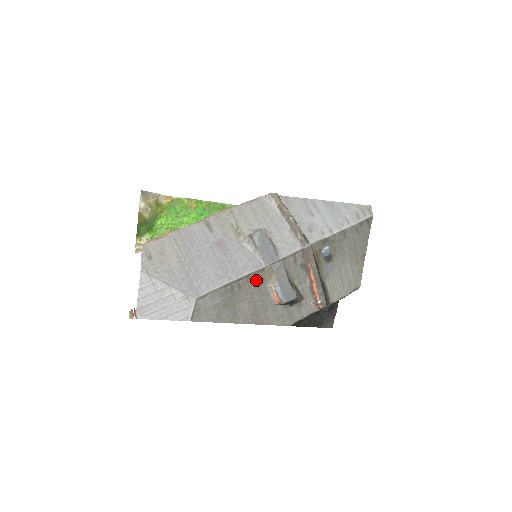
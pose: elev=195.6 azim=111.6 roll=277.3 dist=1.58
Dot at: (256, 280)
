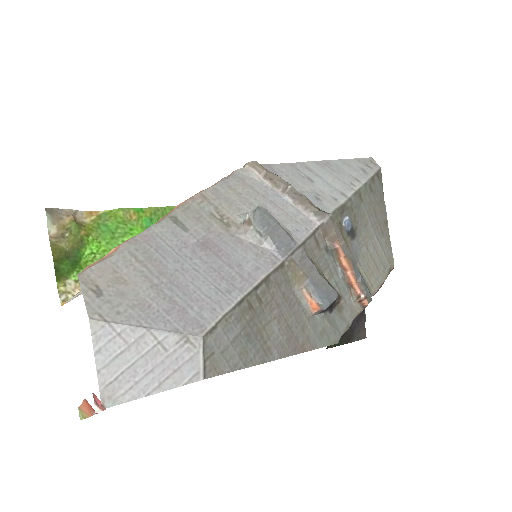
Dot at: (278, 284)
